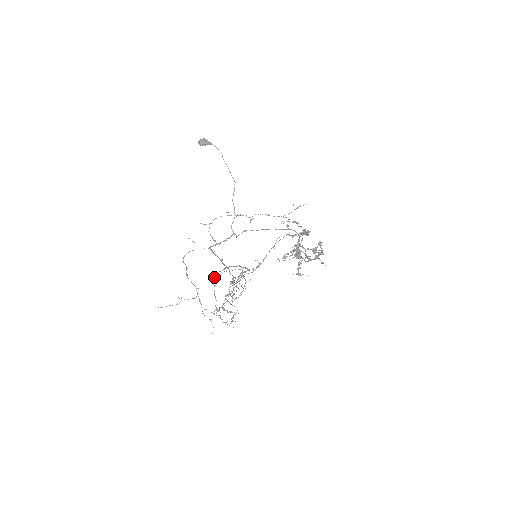
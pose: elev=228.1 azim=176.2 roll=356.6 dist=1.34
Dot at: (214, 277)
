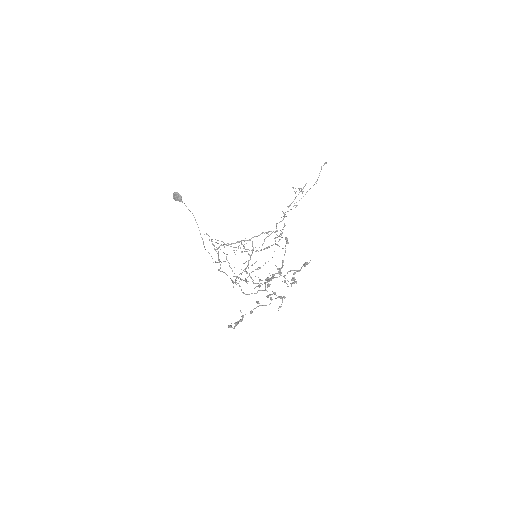
Dot at: occluded
